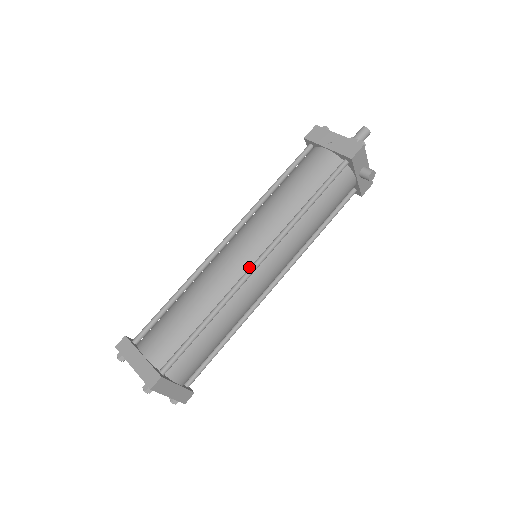
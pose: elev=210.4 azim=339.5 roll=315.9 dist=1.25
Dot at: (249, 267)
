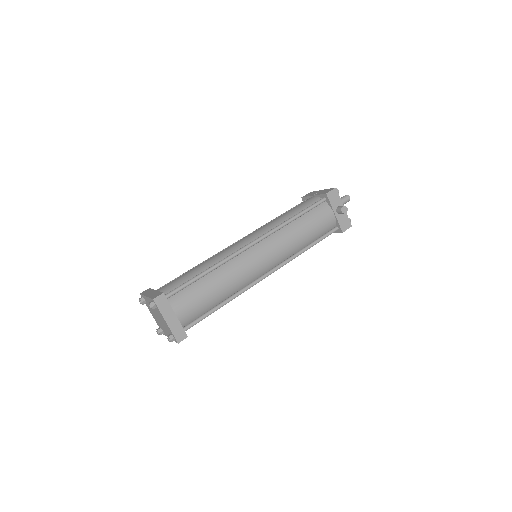
Dot at: occluded
